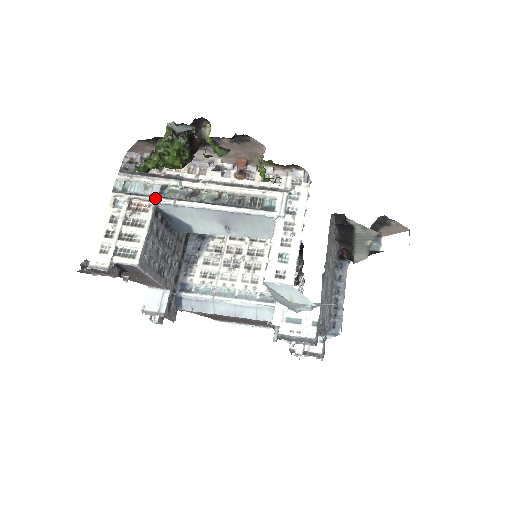
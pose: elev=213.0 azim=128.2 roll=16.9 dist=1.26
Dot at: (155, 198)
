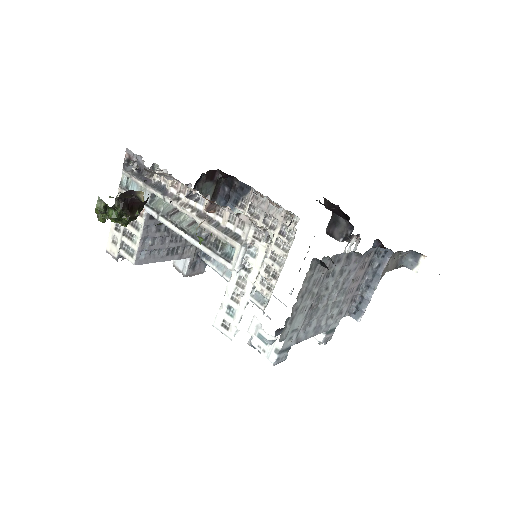
Dot at: (145, 207)
